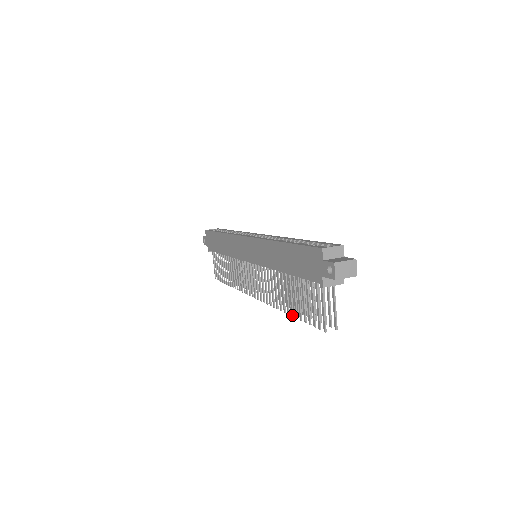
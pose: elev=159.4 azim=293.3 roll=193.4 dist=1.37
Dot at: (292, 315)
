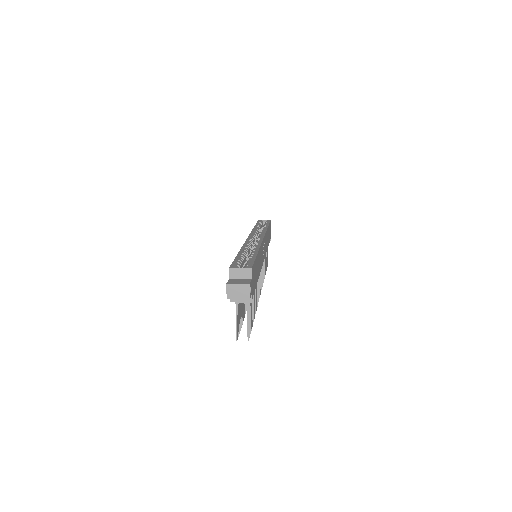
Dot at: occluded
